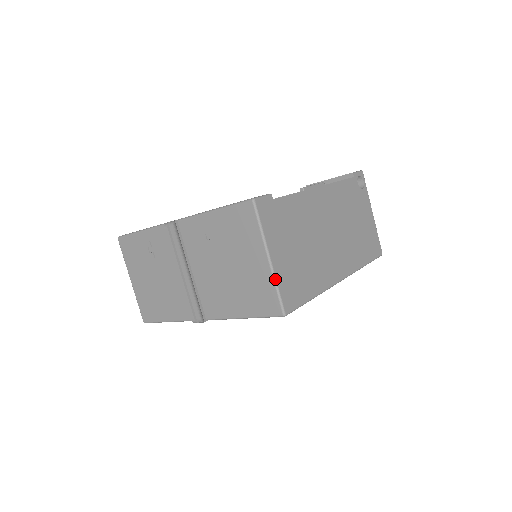
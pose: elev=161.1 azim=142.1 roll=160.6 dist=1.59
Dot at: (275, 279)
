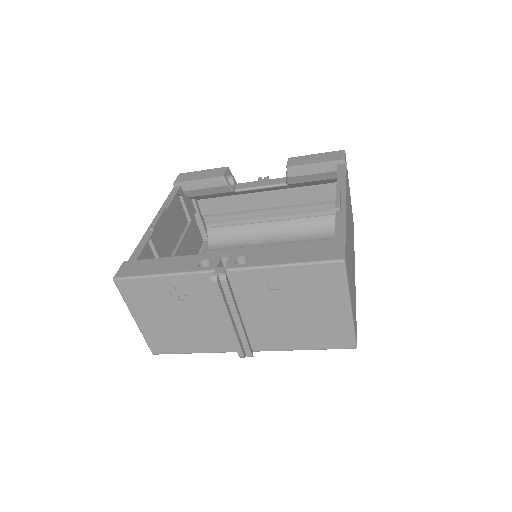
Dot at: (353, 323)
